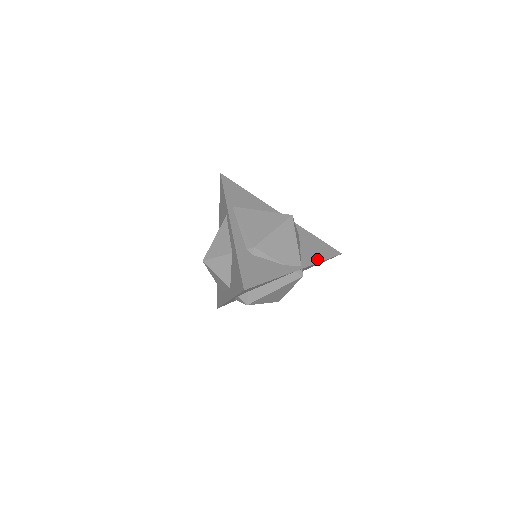
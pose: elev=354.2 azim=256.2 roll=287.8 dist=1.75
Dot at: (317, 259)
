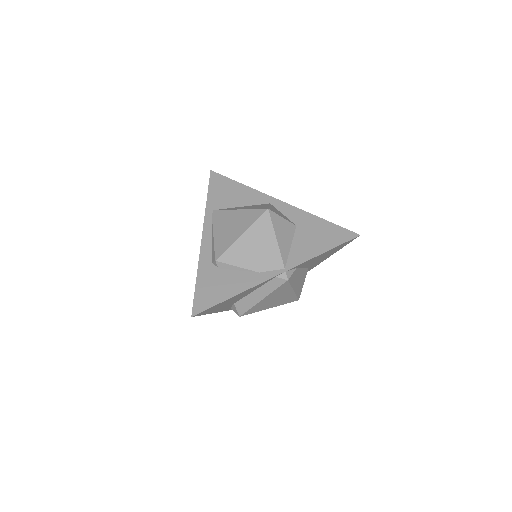
Dot at: (314, 253)
